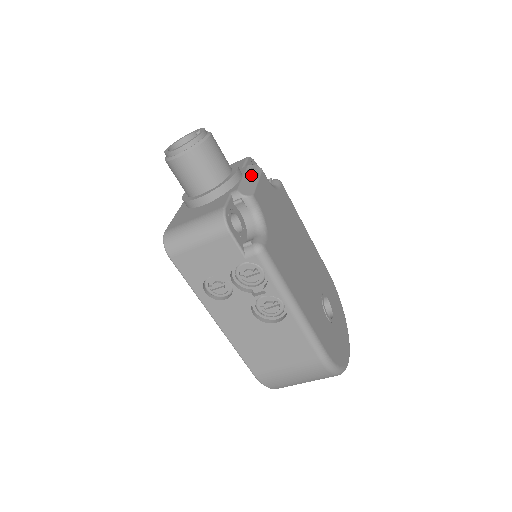
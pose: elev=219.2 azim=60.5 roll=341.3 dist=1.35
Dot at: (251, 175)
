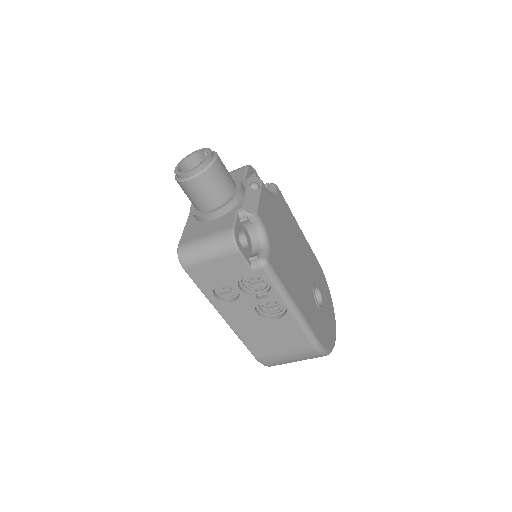
Dot at: (253, 189)
